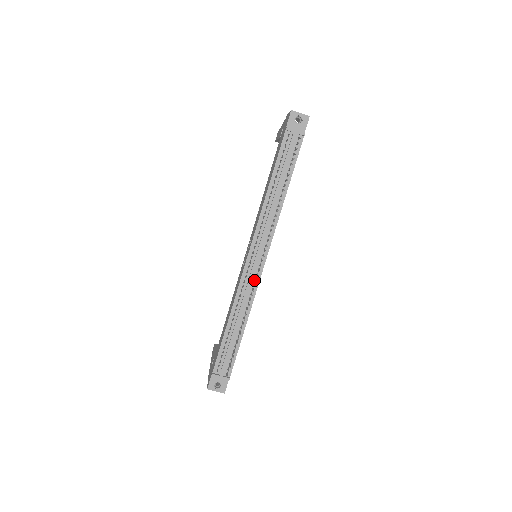
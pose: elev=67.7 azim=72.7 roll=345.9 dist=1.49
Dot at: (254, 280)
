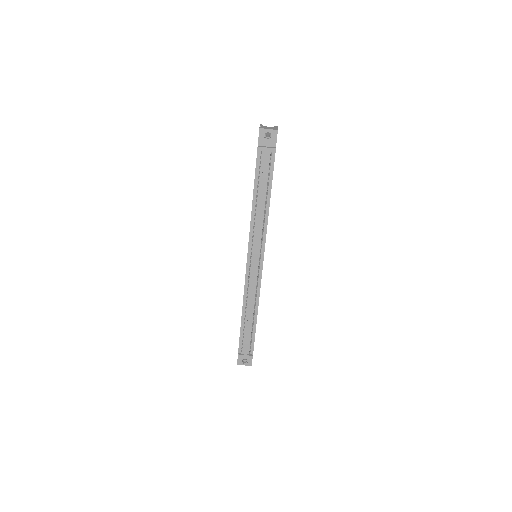
Dot at: (256, 279)
